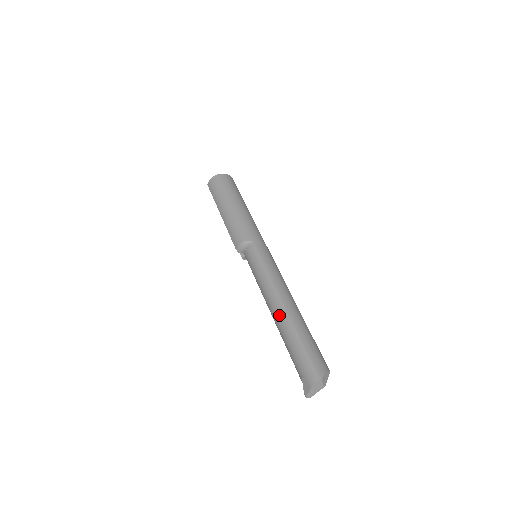
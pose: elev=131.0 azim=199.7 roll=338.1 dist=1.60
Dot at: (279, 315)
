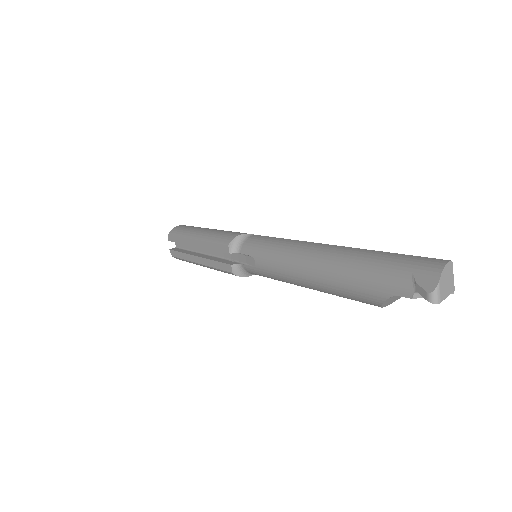
Dot at: (330, 251)
